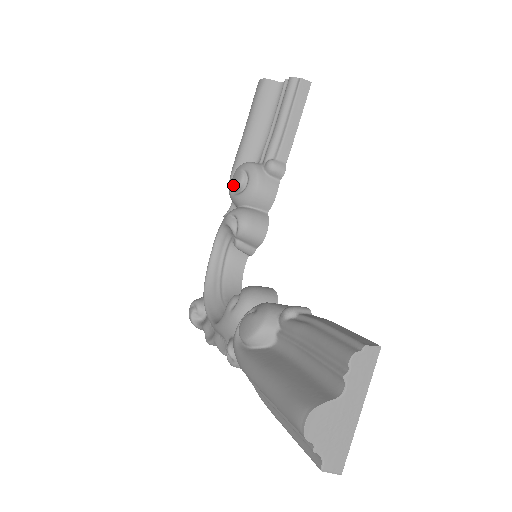
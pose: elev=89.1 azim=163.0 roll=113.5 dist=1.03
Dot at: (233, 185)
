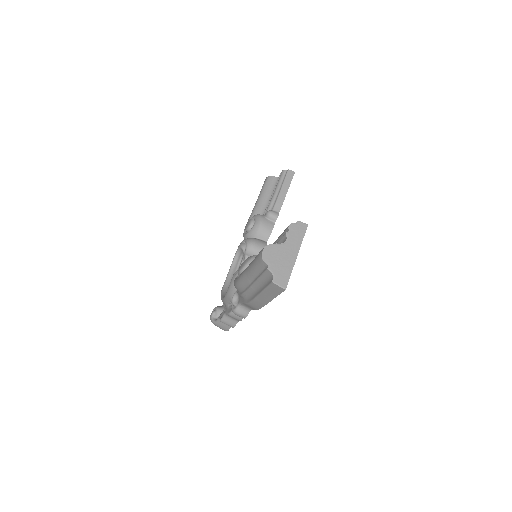
Dot at: (246, 228)
